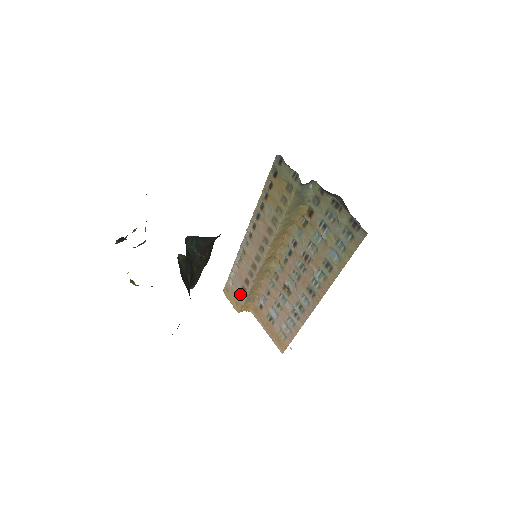
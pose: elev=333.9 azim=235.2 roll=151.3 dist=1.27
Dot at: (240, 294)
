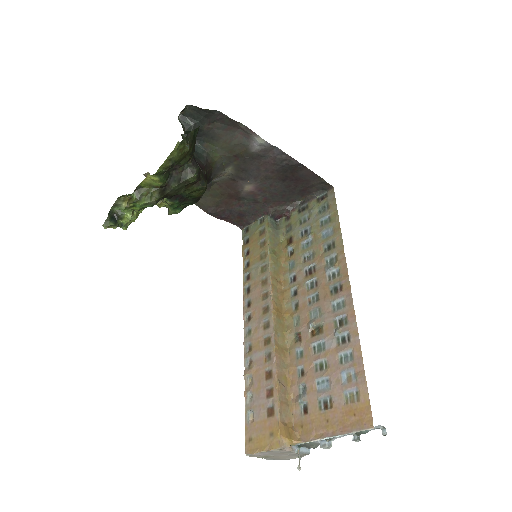
Dot at: (268, 409)
